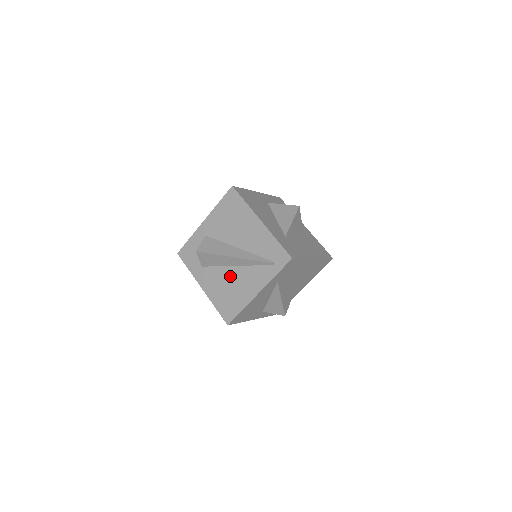
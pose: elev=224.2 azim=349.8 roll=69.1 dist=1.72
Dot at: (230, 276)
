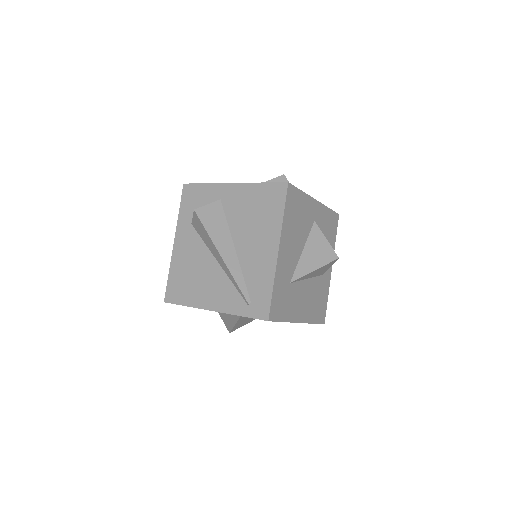
Dot at: (205, 264)
